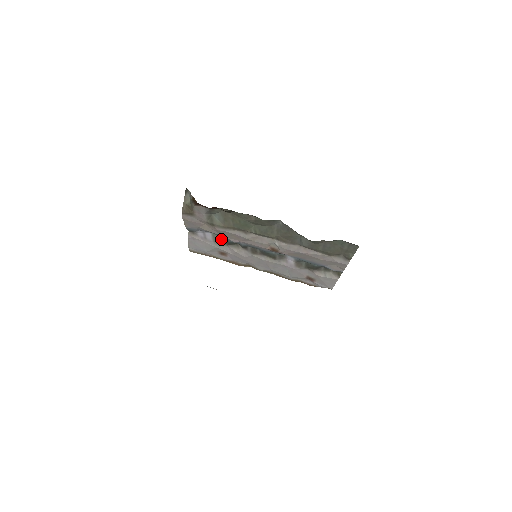
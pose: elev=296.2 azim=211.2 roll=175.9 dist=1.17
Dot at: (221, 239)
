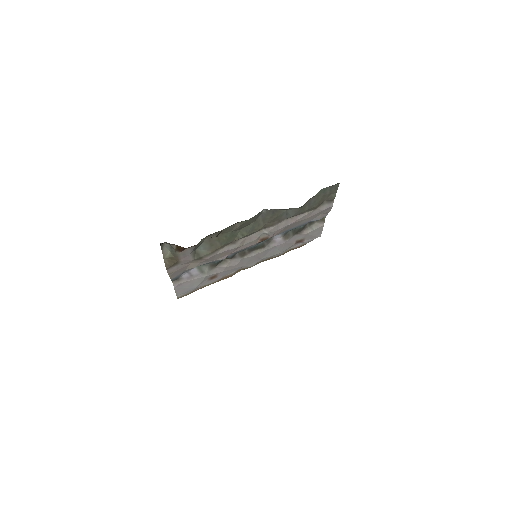
Dot at: (207, 266)
